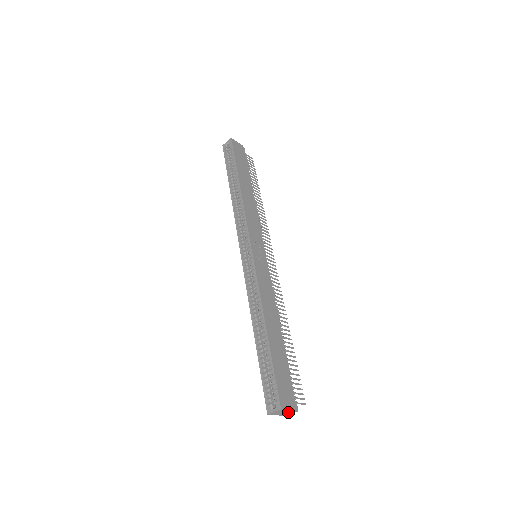
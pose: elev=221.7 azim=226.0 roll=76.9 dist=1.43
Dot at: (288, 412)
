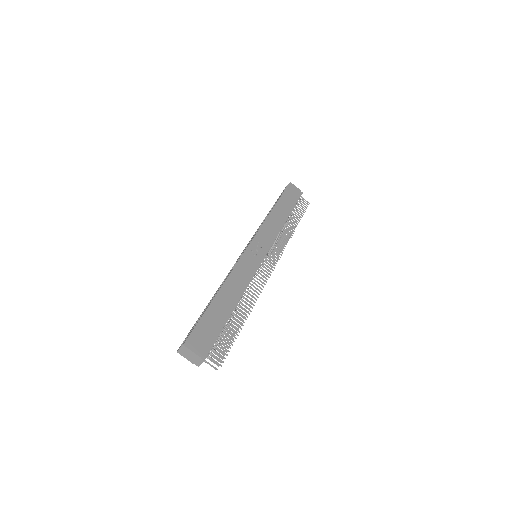
Dot at: (195, 358)
